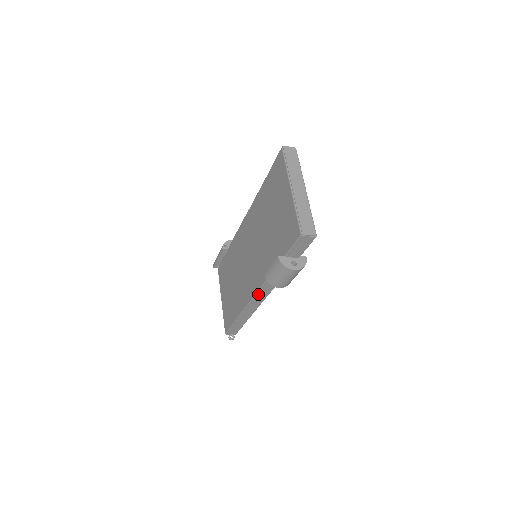
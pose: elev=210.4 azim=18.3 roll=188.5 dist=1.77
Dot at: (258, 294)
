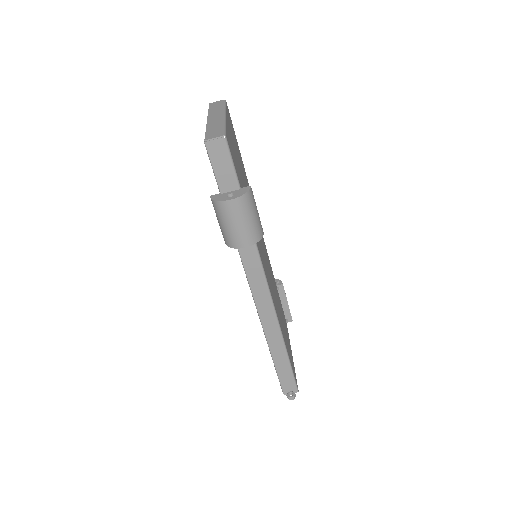
Dot at: (251, 287)
